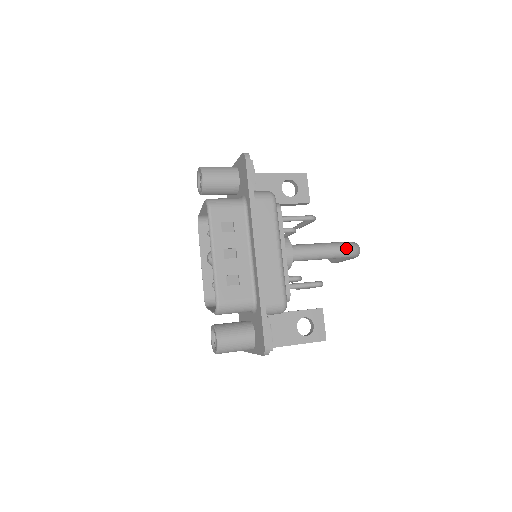
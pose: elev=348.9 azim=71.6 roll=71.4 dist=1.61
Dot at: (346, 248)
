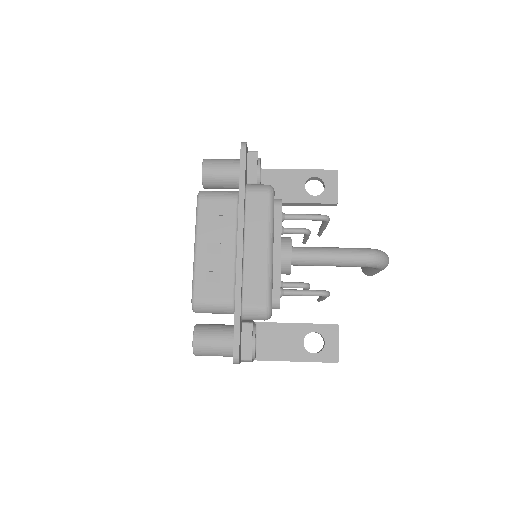
Dot at: (363, 255)
